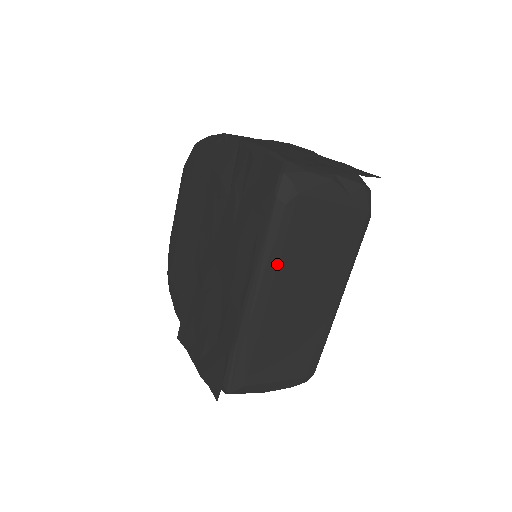
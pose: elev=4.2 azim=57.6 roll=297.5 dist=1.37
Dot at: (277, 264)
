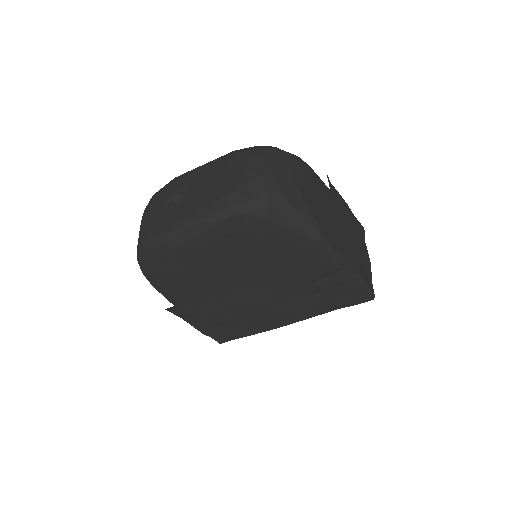
Dot at: occluded
